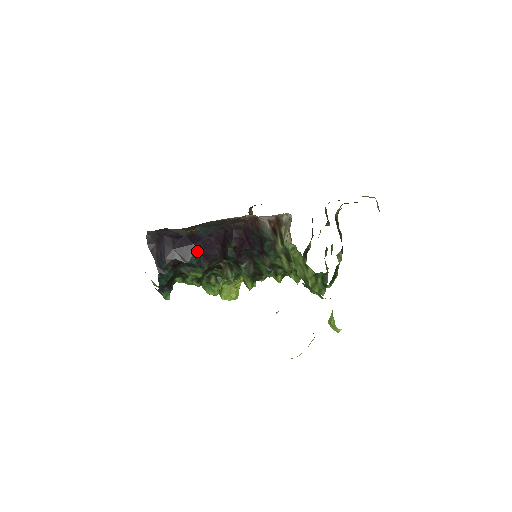
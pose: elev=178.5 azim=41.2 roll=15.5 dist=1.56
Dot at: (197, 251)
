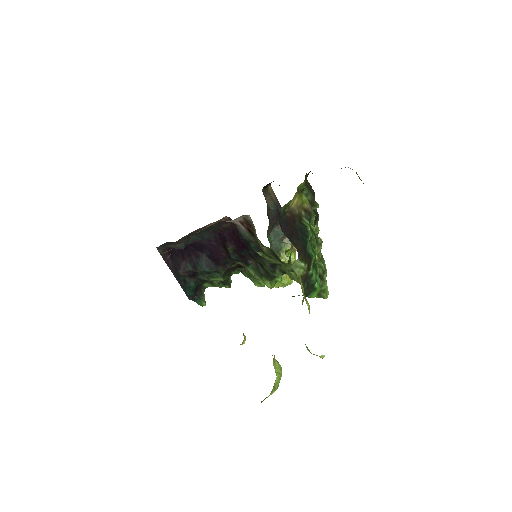
Dot at: (206, 258)
